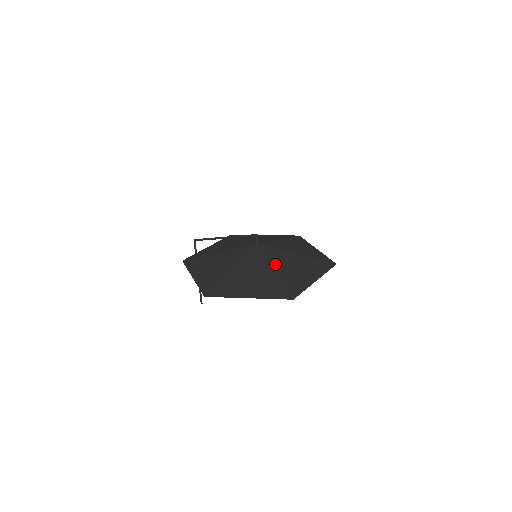
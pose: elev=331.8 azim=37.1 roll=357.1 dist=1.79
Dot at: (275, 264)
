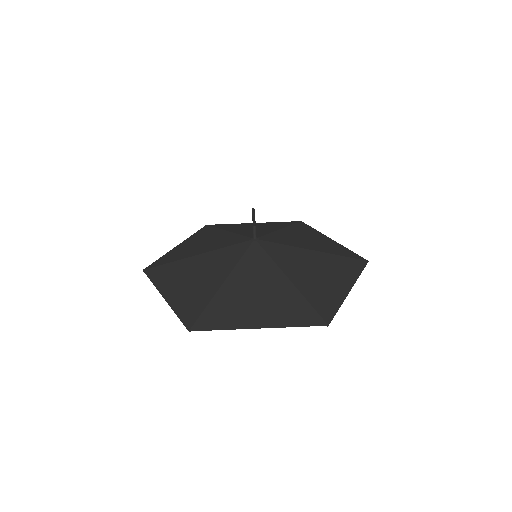
Dot at: (237, 275)
